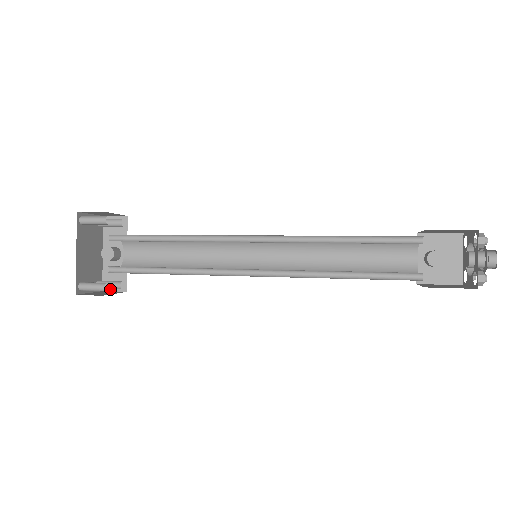
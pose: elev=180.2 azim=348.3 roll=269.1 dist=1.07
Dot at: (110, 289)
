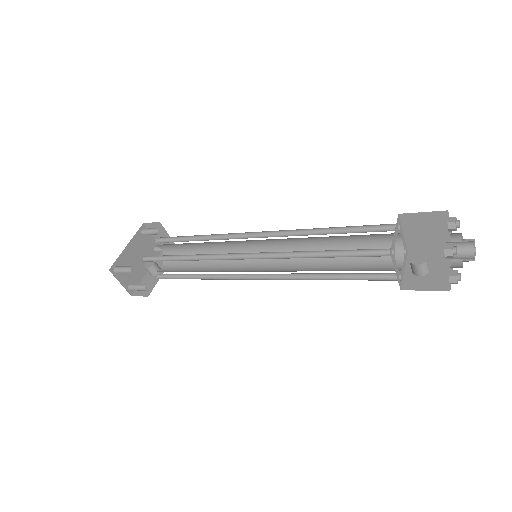
Dot at: (138, 295)
